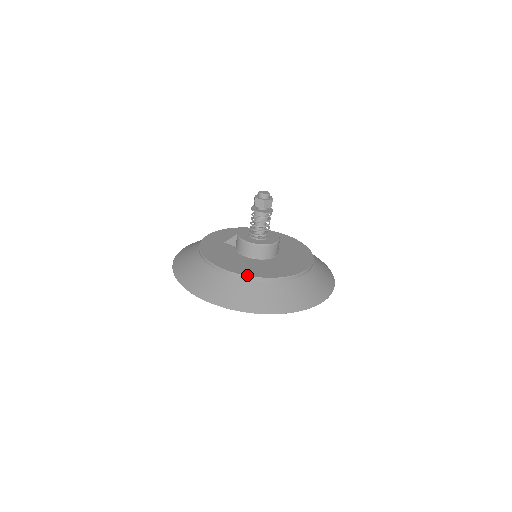
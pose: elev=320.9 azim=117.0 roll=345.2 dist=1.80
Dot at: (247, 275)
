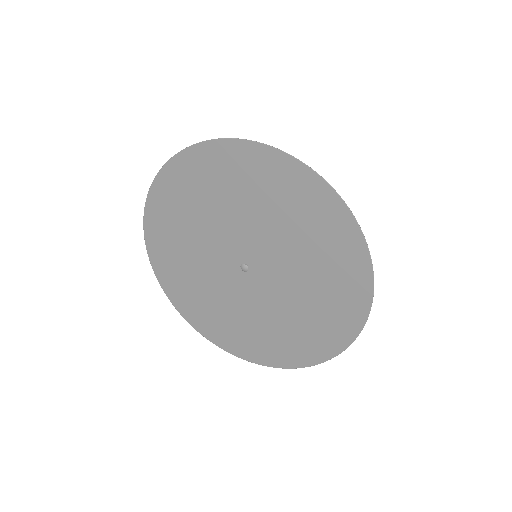
Dot at: occluded
